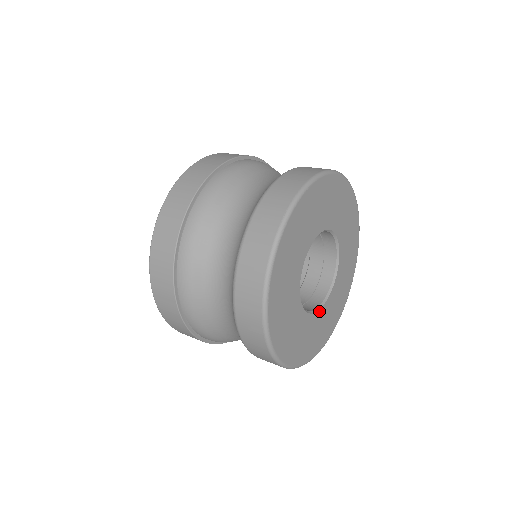
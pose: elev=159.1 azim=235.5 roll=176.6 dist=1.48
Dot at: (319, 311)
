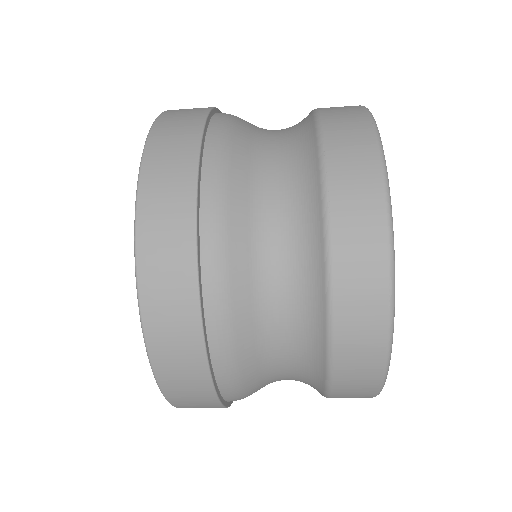
Dot at: occluded
